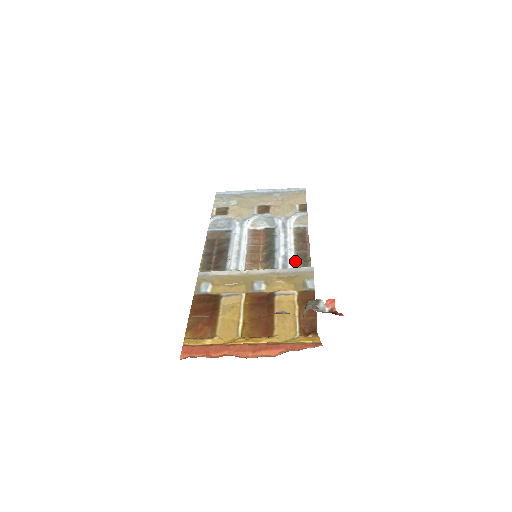
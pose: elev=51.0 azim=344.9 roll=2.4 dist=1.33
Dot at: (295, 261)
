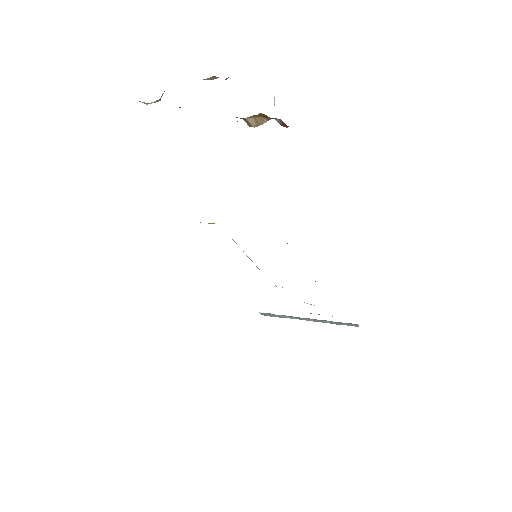
Dot at: occluded
